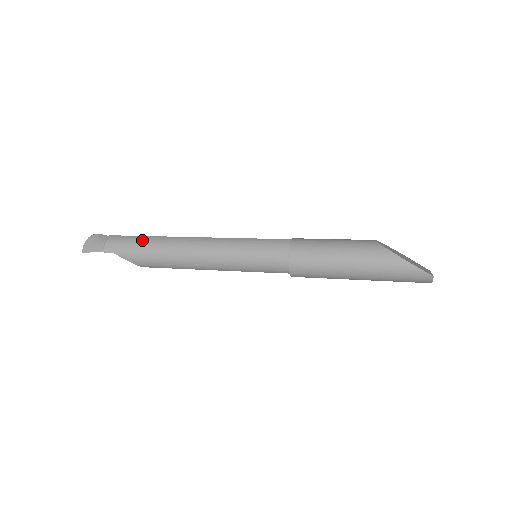
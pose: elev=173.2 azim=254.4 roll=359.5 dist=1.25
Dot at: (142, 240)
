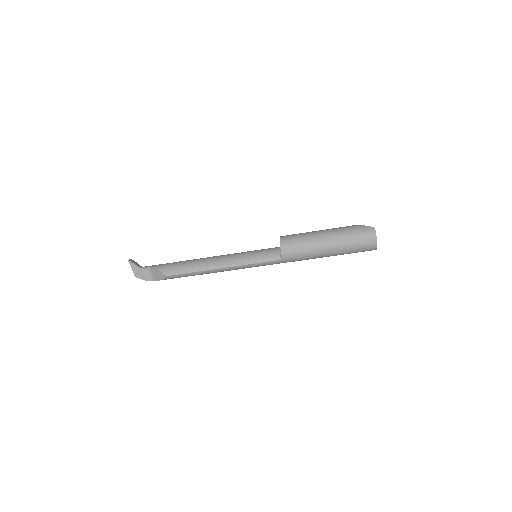
Dot at: occluded
